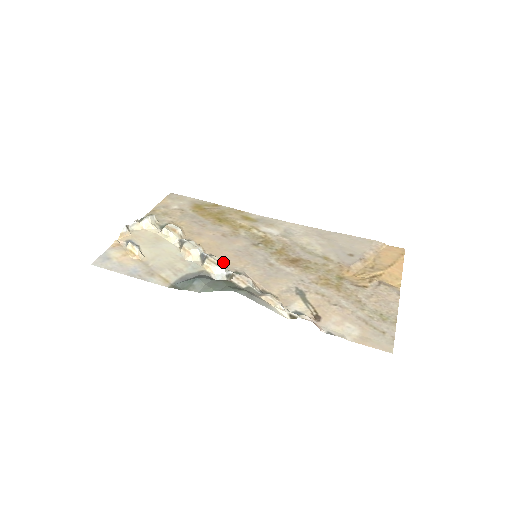
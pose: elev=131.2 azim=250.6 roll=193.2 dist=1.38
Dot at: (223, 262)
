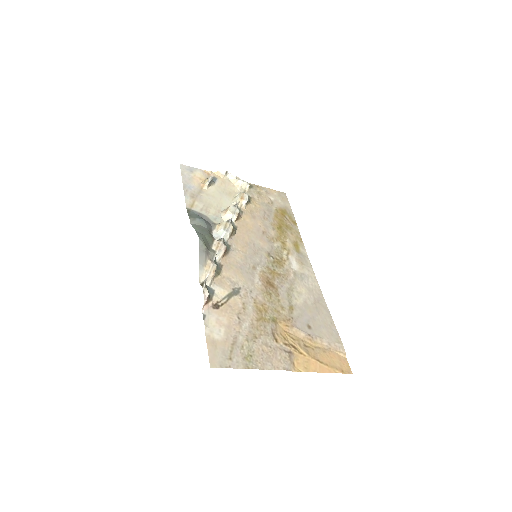
Dot at: (234, 235)
